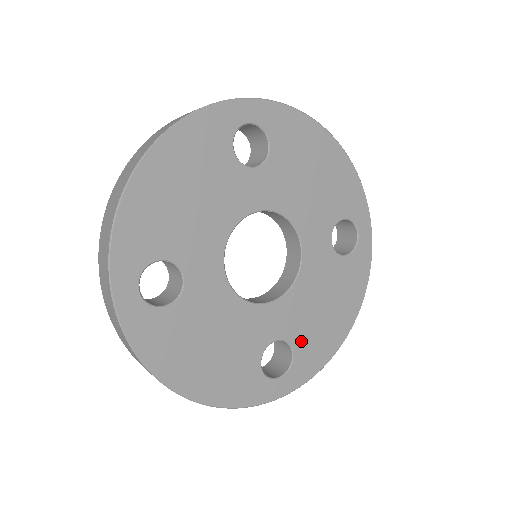
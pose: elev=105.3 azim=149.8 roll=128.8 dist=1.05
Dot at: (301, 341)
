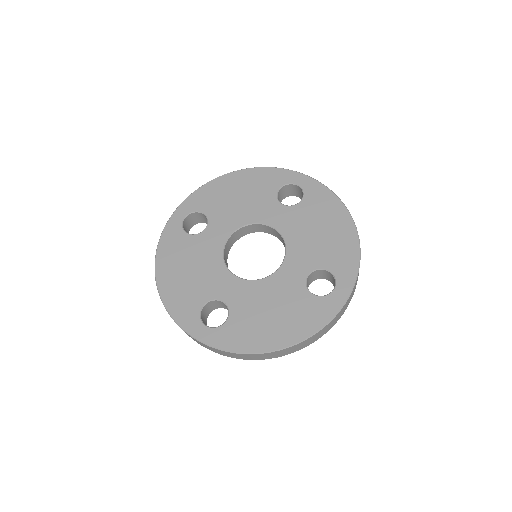
Dot at: (325, 260)
